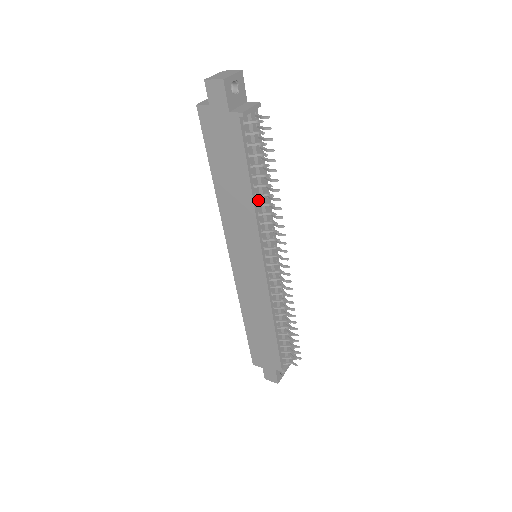
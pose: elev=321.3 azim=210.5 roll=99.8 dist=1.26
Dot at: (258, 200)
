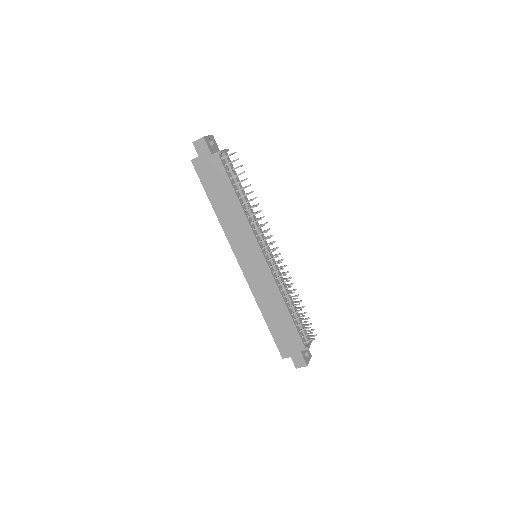
Dot at: (245, 208)
